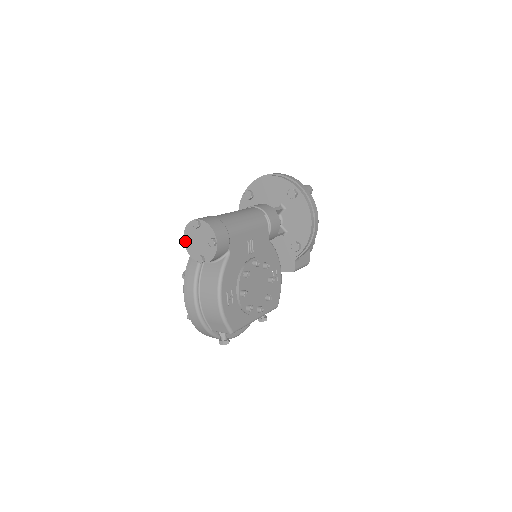
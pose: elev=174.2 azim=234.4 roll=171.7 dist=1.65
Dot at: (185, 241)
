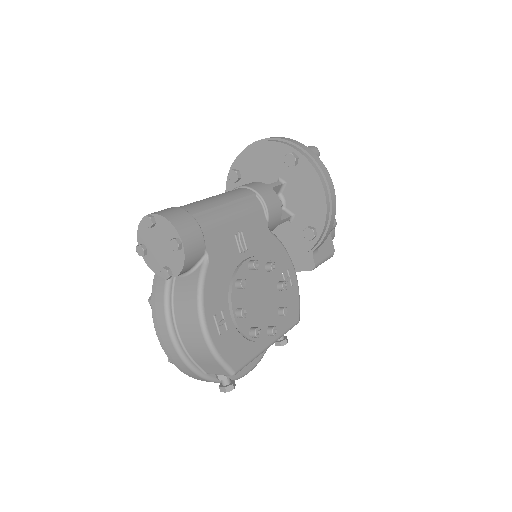
Dot at: (140, 250)
